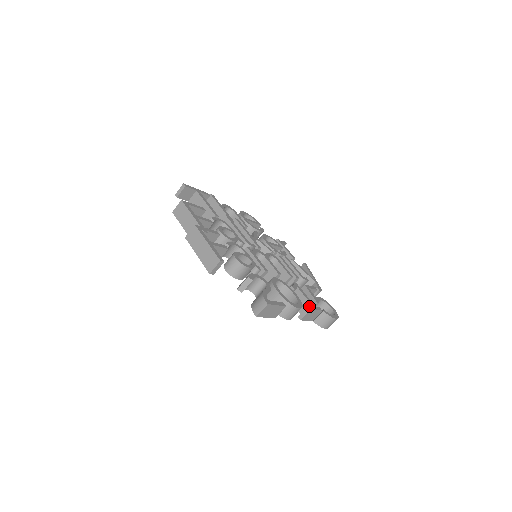
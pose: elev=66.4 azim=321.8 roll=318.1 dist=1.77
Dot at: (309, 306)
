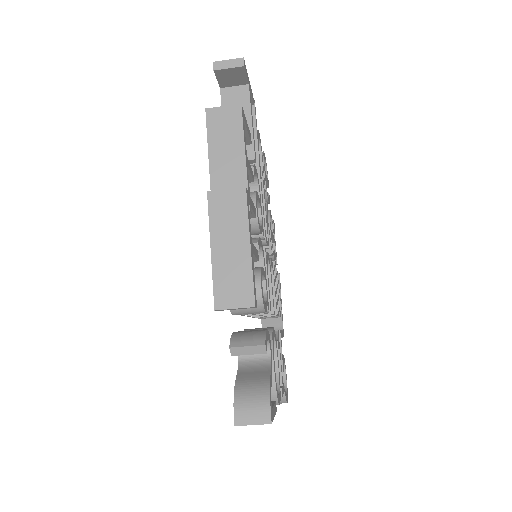
Dot at: (282, 389)
